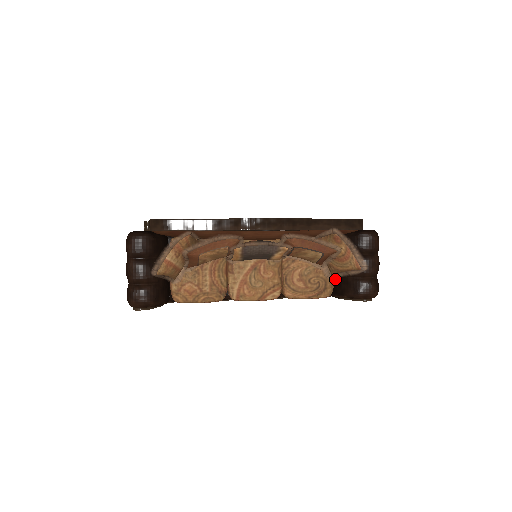
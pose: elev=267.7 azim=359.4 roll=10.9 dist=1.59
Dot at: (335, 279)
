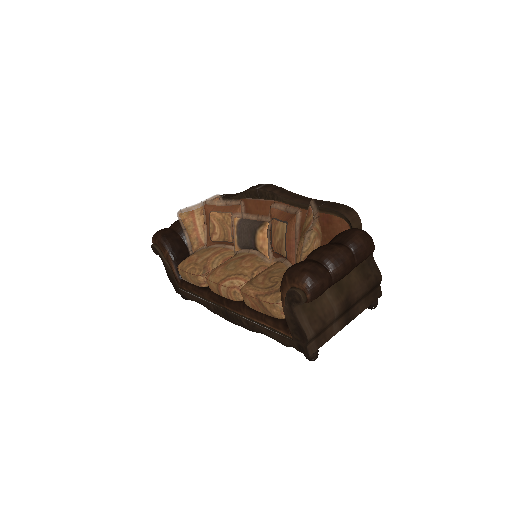
Dot at: occluded
